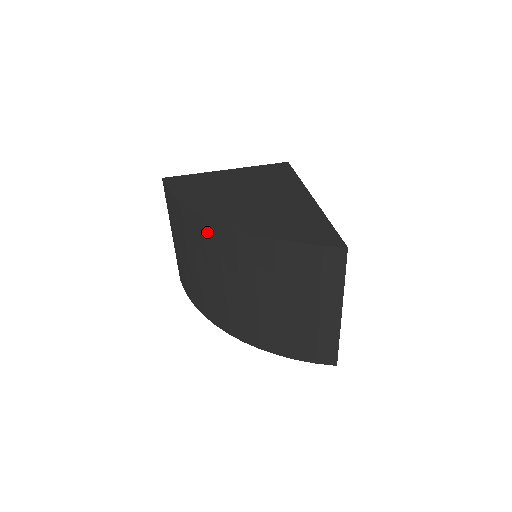
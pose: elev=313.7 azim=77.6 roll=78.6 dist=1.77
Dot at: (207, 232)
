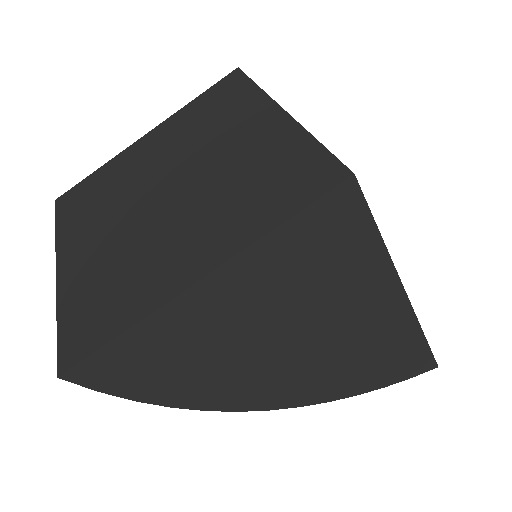
Dot at: occluded
